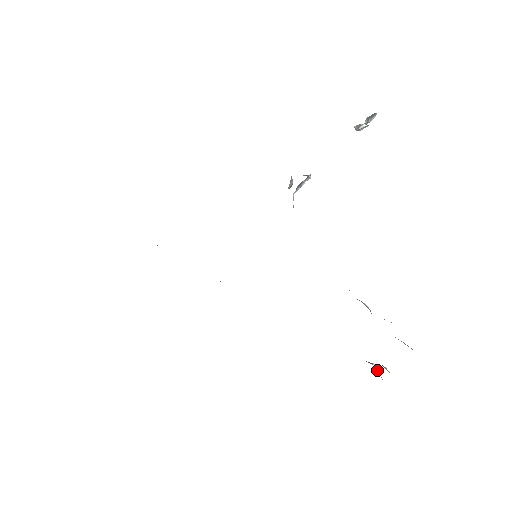
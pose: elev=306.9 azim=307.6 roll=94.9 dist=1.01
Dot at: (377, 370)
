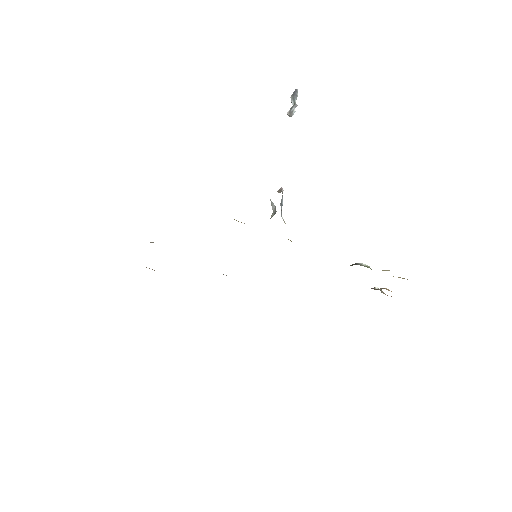
Dot at: occluded
